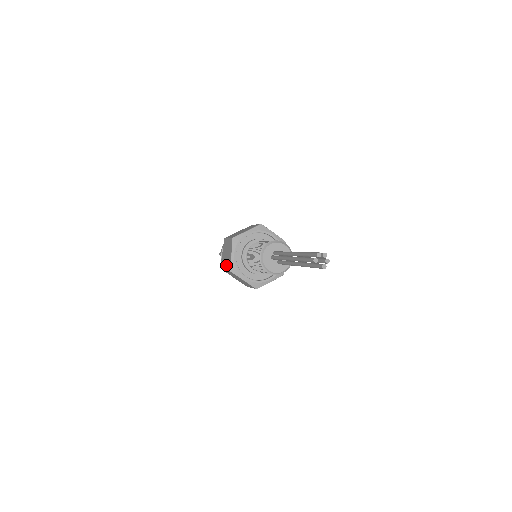
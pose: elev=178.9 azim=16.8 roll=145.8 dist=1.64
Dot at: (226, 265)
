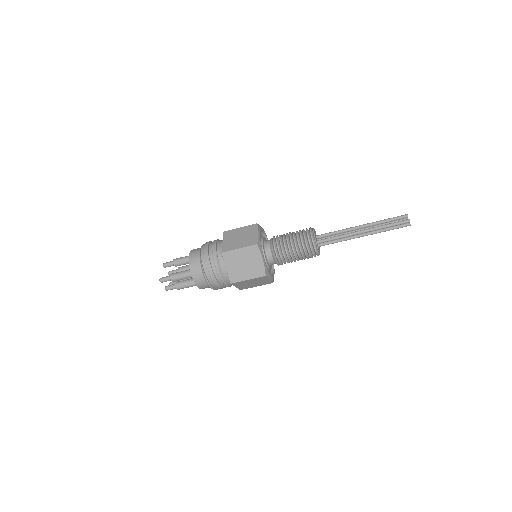
Dot at: occluded
